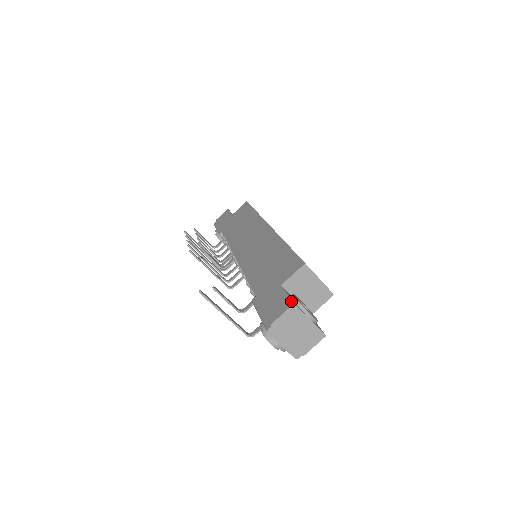
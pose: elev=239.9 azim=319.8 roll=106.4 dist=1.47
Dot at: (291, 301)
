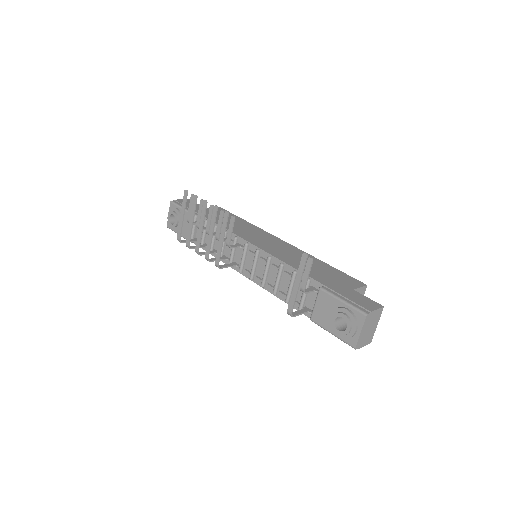
Dot at: (380, 304)
